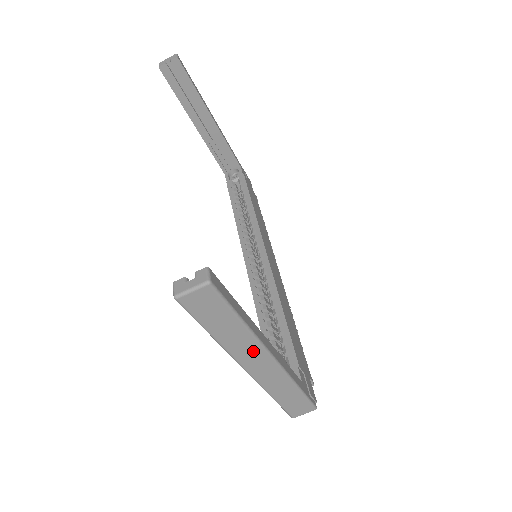
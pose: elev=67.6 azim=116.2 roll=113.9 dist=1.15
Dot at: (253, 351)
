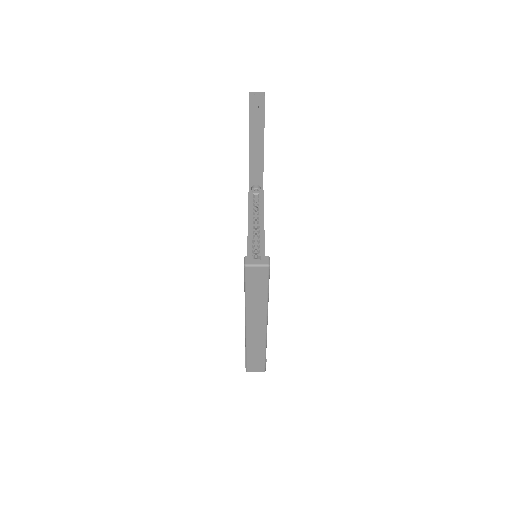
Dot at: (260, 316)
